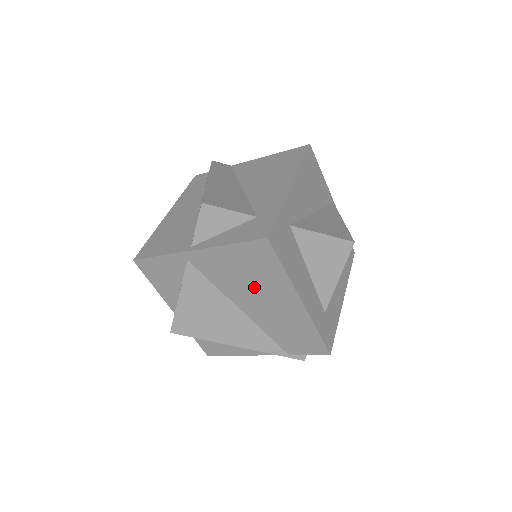
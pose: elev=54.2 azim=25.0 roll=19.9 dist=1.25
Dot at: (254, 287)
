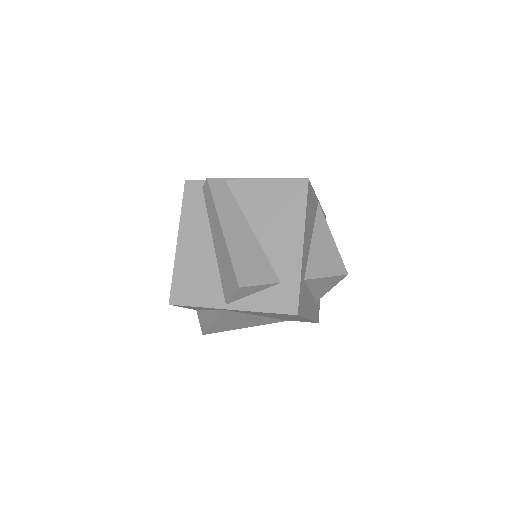
Dot at: occluded
